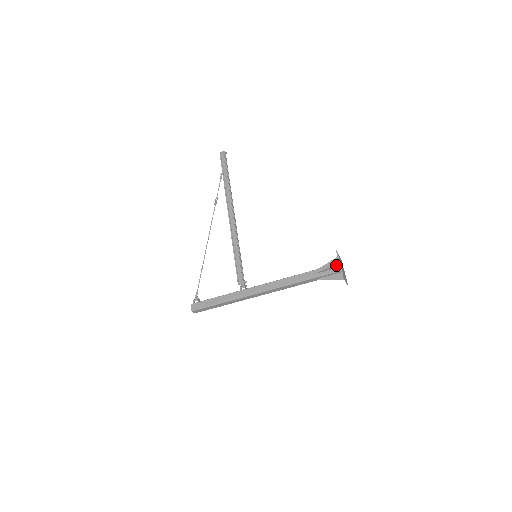
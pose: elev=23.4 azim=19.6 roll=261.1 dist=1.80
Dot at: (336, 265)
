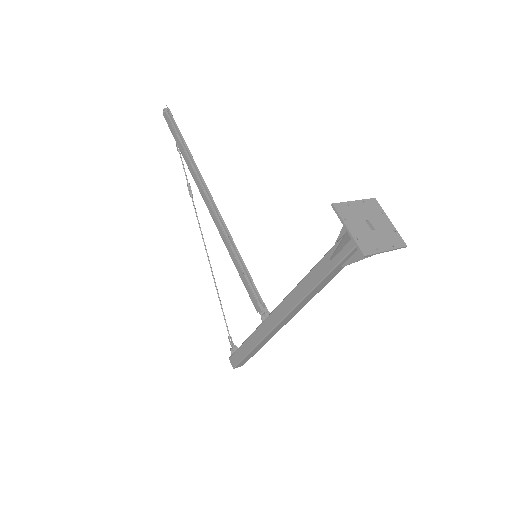
Dot at: (347, 234)
